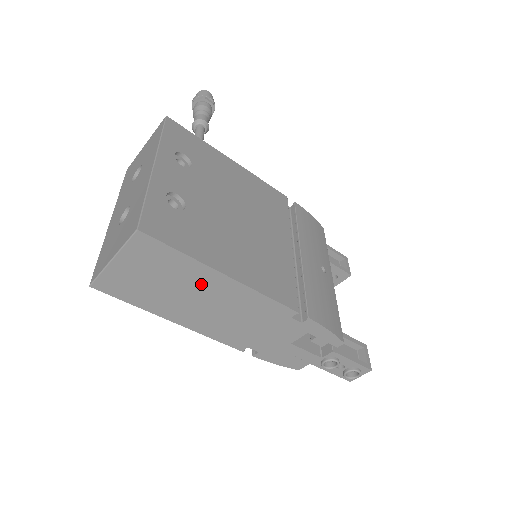
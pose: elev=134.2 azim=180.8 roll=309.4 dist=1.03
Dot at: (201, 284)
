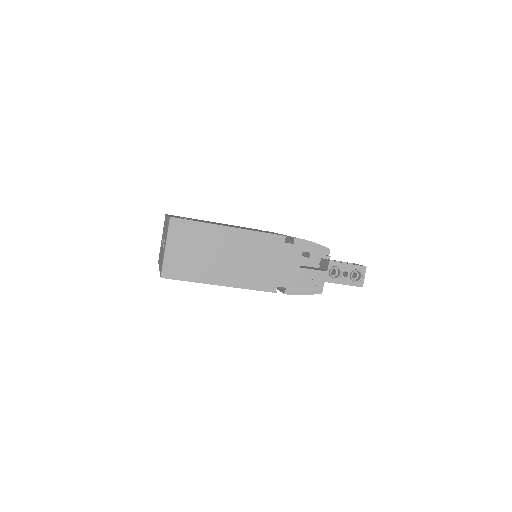
Dot at: (220, 241)
